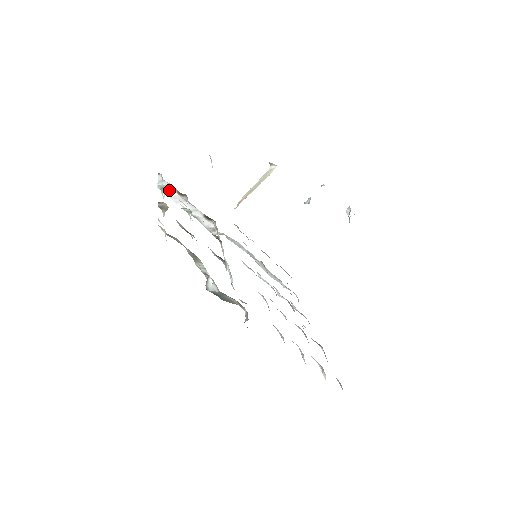
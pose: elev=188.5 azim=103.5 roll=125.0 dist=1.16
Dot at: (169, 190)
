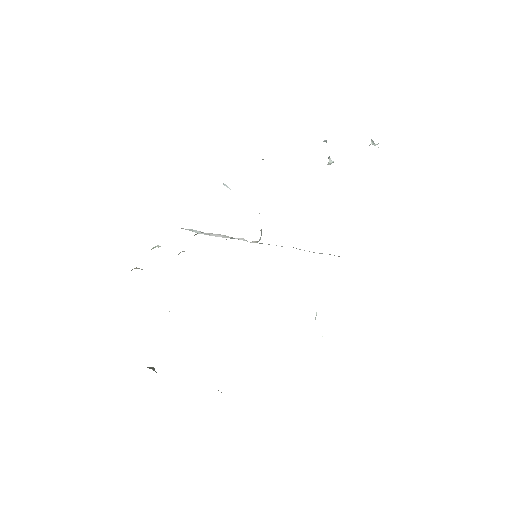
Dot at: (200, 232)
